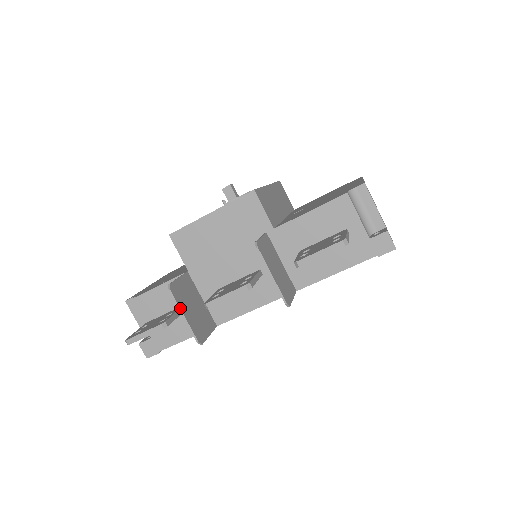
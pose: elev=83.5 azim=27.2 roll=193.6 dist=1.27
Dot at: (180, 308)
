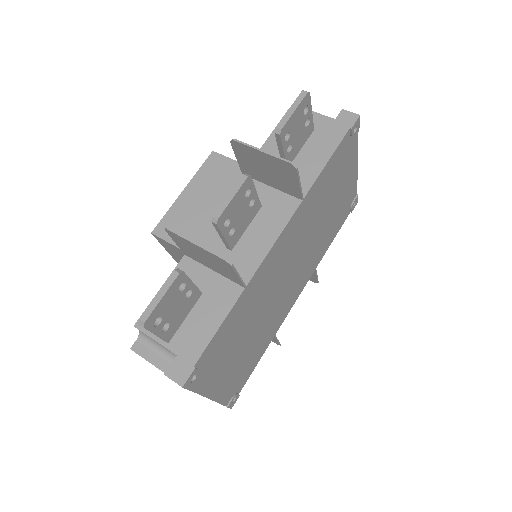
Dot at: (187, 238)
